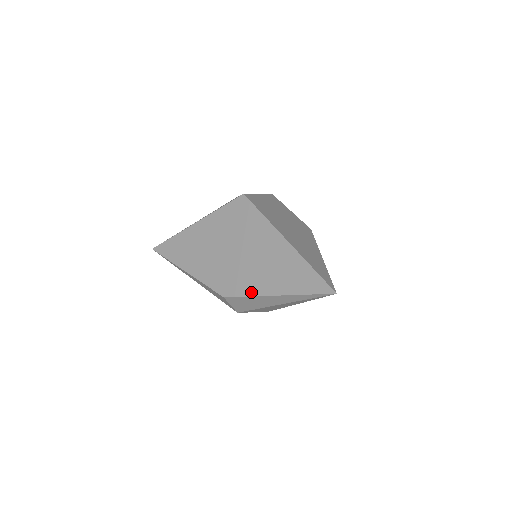
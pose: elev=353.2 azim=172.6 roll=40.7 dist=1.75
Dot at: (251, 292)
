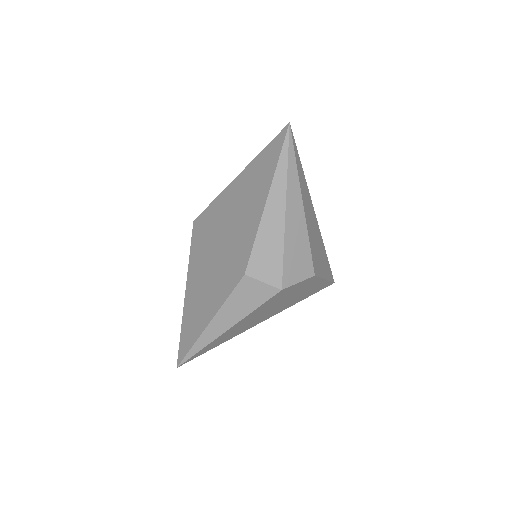
Dot at: (253, 232)
